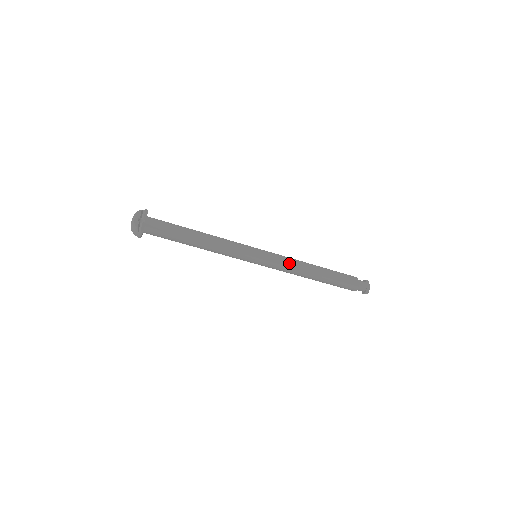
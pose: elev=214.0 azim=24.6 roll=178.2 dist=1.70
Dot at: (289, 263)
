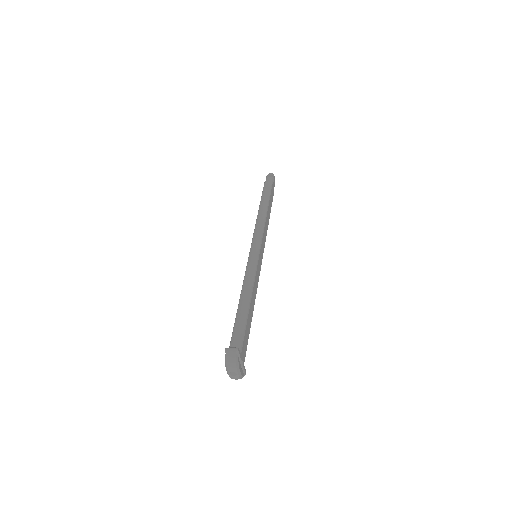
Dot at: (266, 233)
